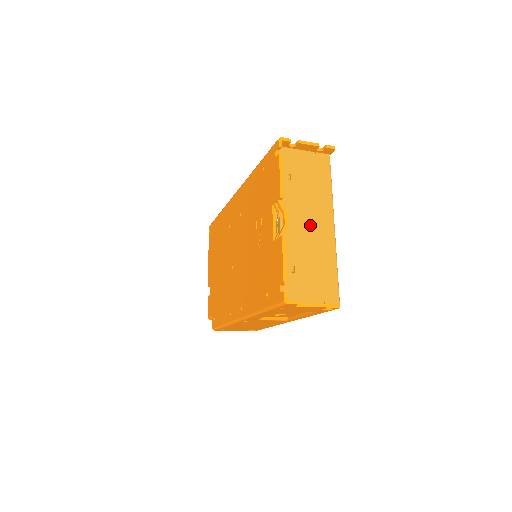
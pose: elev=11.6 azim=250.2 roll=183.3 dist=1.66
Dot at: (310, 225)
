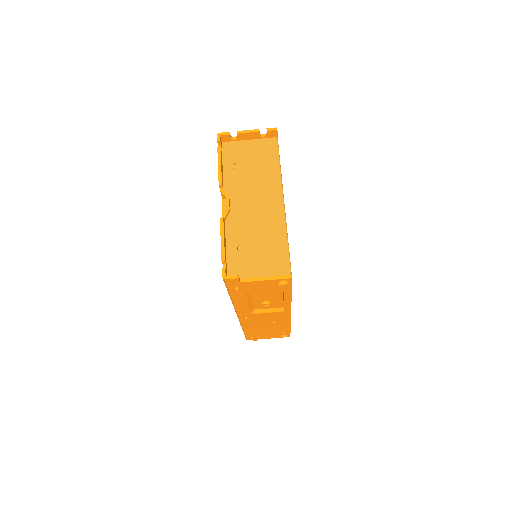
Dot at: (256, 205)
